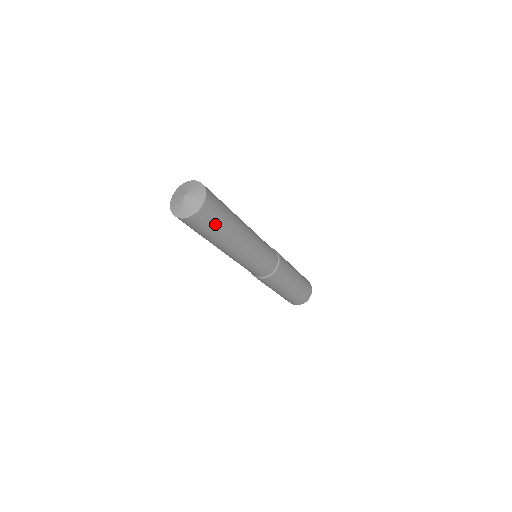
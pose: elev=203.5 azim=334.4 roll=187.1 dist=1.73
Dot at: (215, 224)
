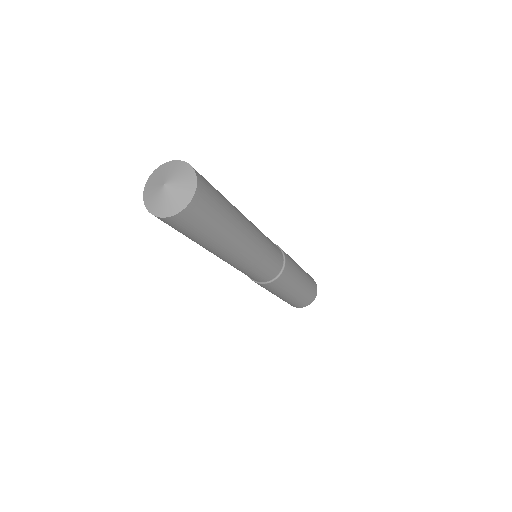
Dot at: (218, 200)
